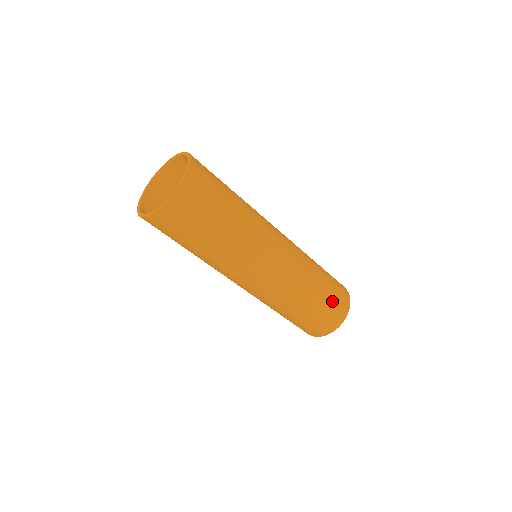
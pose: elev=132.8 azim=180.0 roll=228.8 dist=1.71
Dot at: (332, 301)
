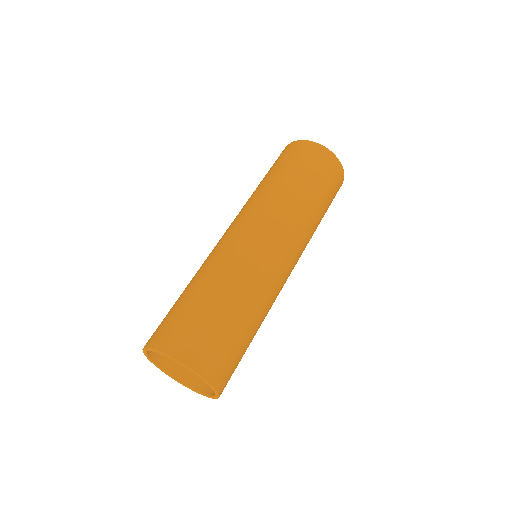
Dot at: (327, 182)
